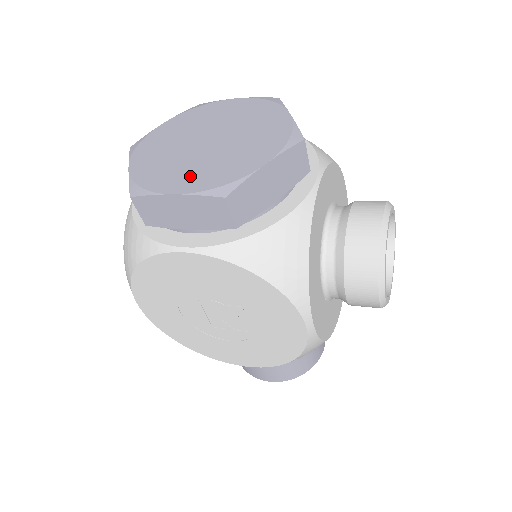
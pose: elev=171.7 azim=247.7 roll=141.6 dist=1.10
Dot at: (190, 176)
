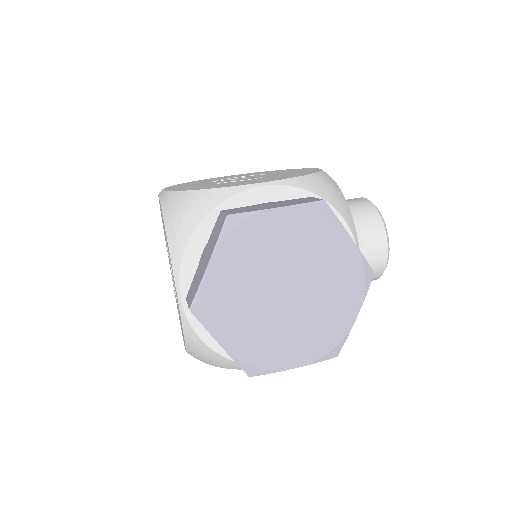
Dot at: (297, 345)
